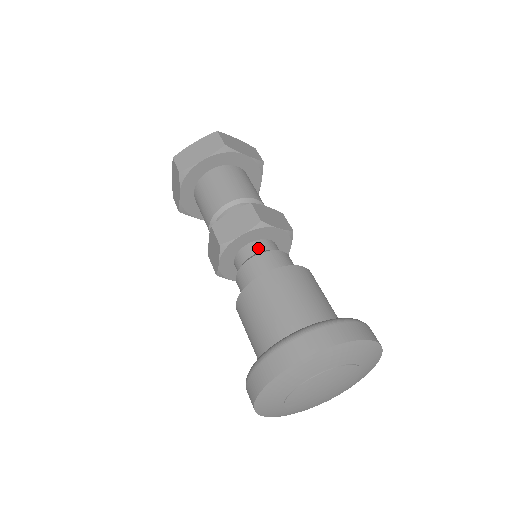
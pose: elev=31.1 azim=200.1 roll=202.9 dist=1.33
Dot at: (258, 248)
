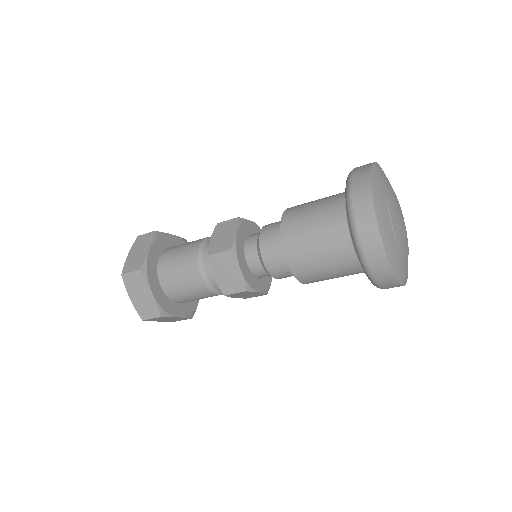
Dot at: (255, 235)
